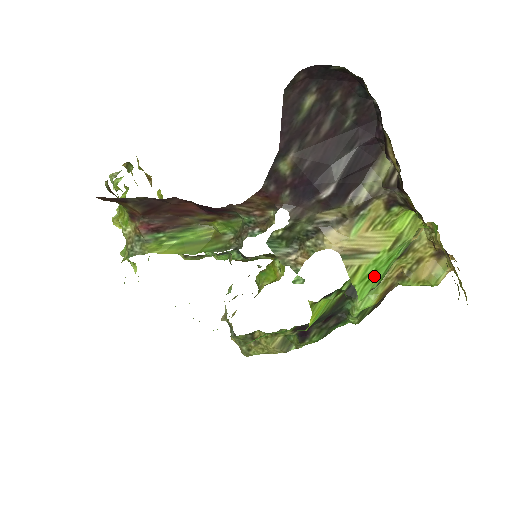
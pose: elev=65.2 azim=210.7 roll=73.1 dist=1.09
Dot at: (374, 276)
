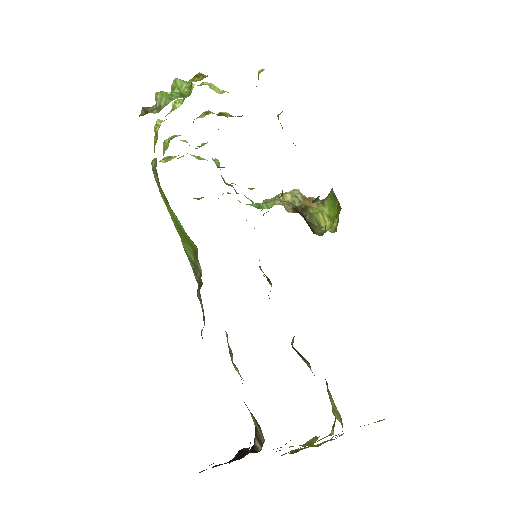
Dot at: occluded
